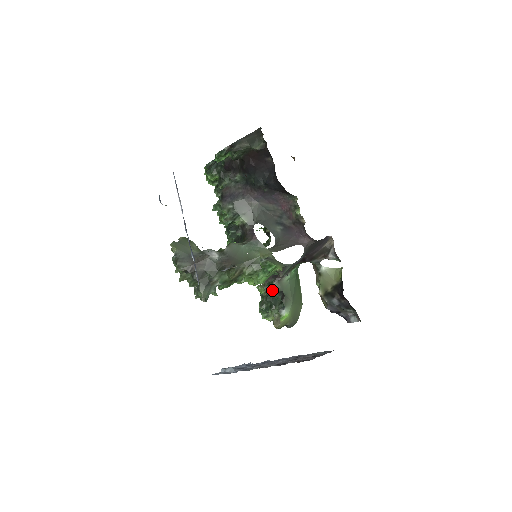
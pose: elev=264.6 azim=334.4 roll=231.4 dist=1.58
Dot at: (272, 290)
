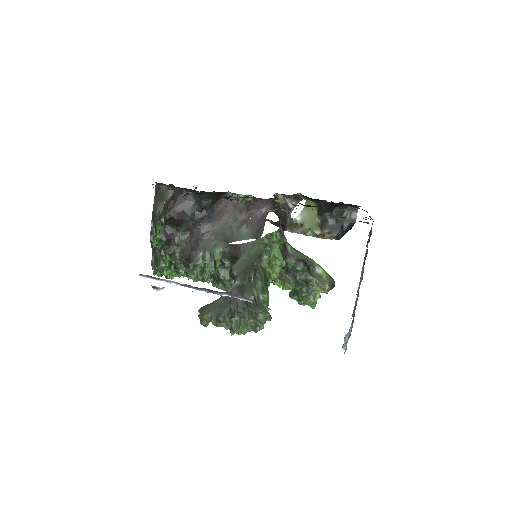
Dot at: (293, 274)
